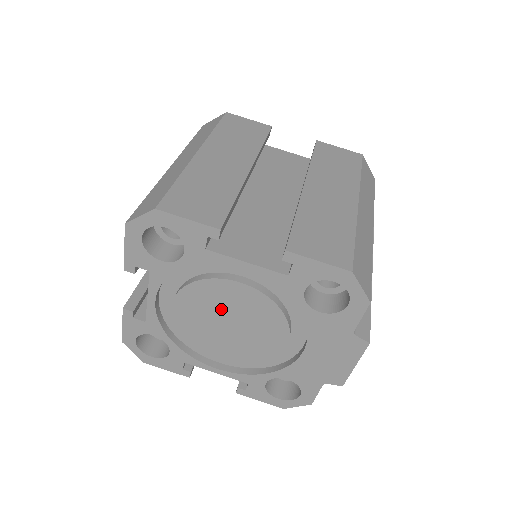
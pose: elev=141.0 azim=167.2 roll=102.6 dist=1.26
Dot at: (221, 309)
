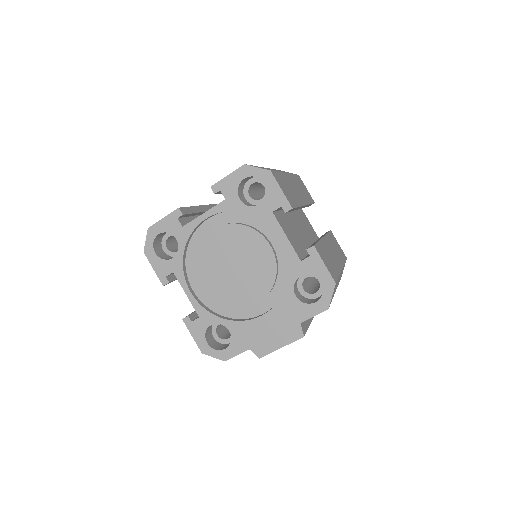
Dot at: (241, 253)
